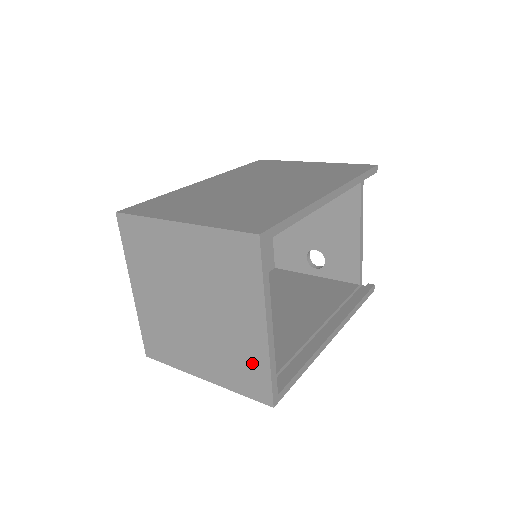
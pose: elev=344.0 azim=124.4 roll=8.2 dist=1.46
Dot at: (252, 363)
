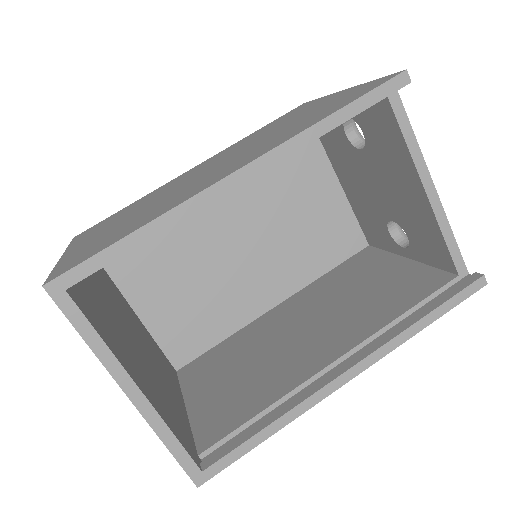
Dot at: occluded
